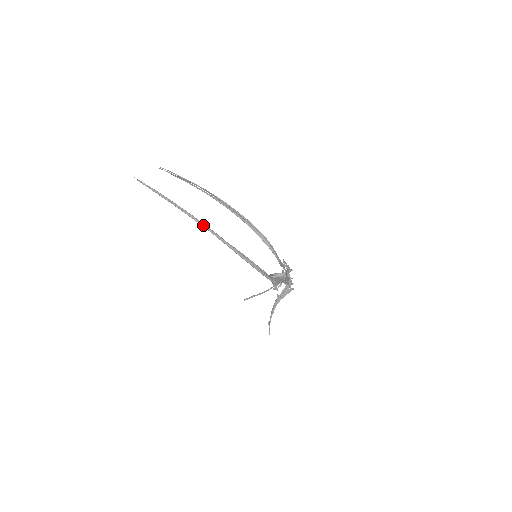
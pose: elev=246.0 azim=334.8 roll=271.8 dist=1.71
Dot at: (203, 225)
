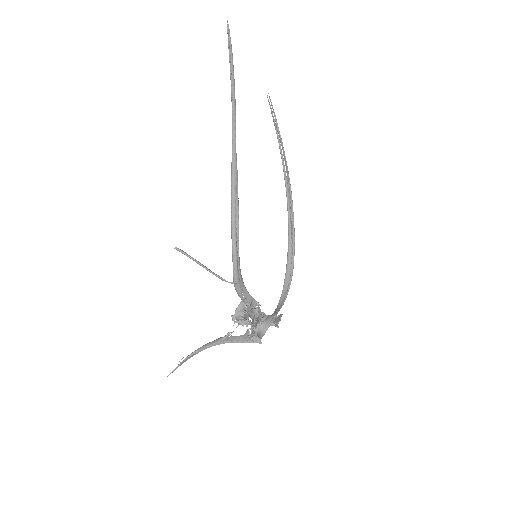
Dot at: (233, 113)
